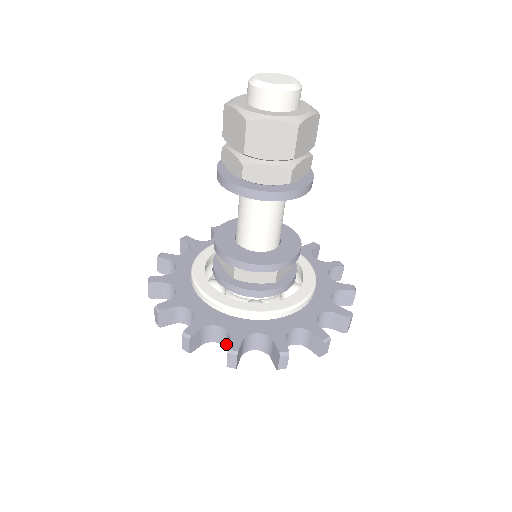
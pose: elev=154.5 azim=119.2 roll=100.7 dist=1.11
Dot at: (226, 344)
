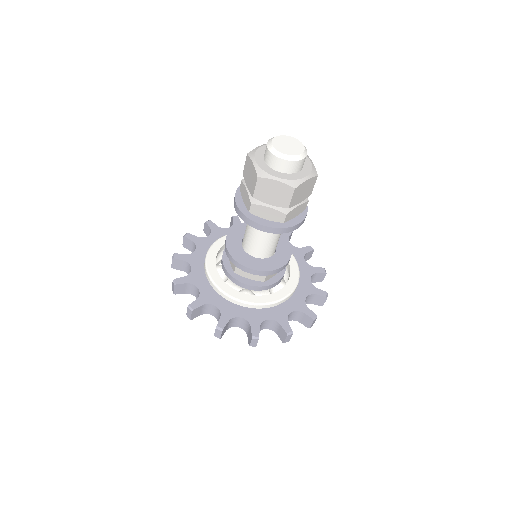
Dot at: (218, 319)
